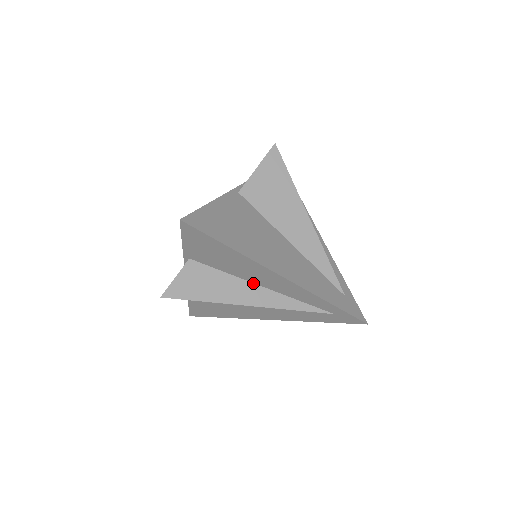
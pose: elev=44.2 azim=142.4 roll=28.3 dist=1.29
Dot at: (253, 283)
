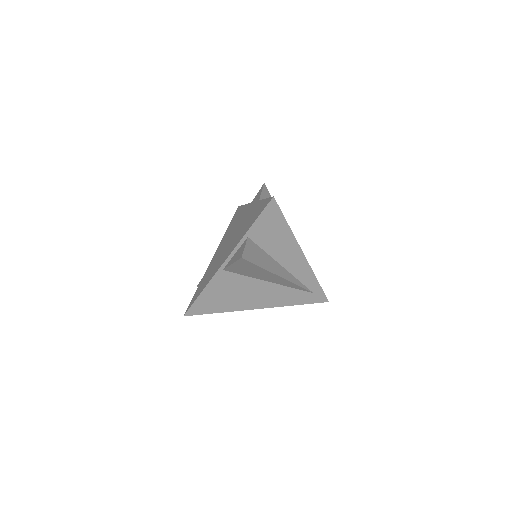
Dot at: (278, 263)
